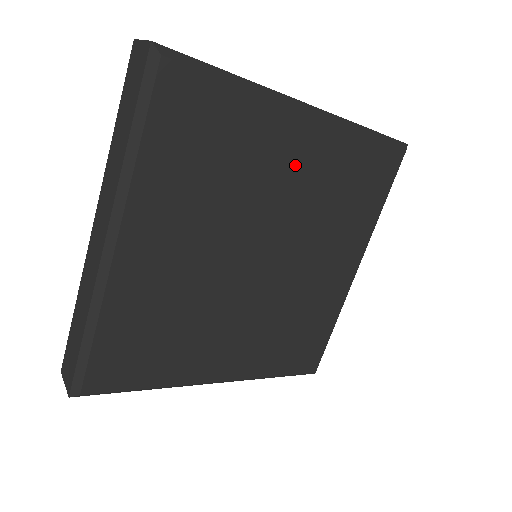
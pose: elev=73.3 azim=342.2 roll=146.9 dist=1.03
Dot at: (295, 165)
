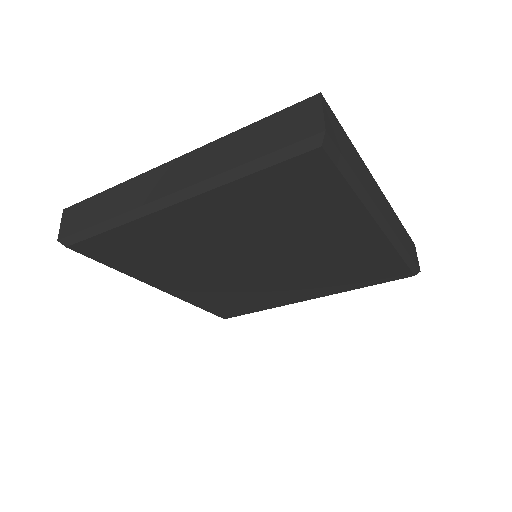
Dot at: (336, 241)
